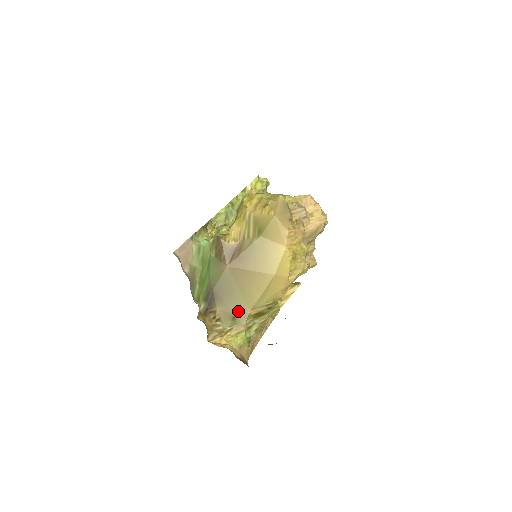
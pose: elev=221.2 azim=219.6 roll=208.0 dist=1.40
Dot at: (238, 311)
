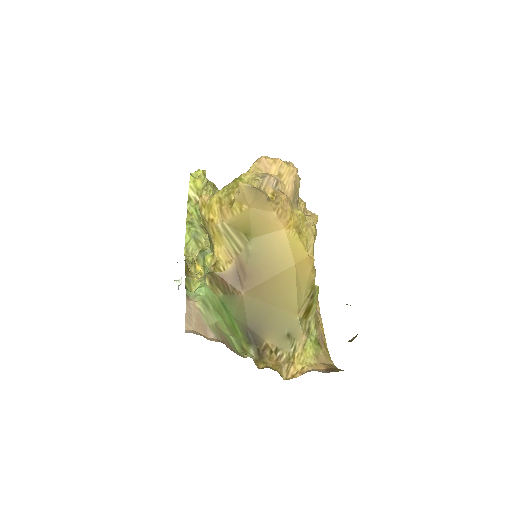
Dot at: (287, 326)
